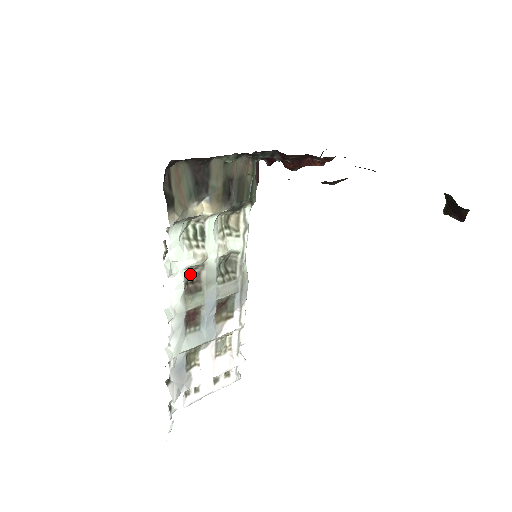
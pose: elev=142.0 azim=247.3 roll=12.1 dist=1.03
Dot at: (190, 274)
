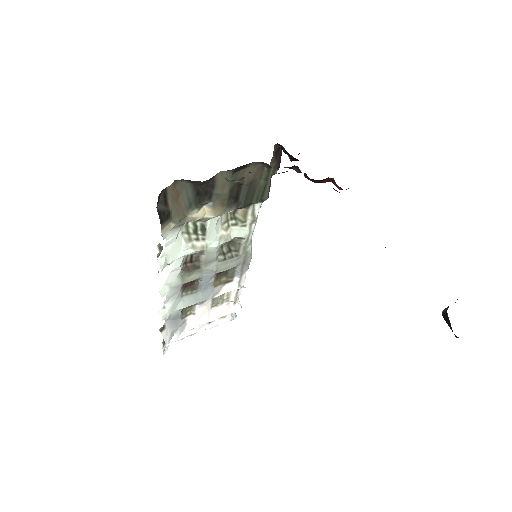
Dot at: (189, 256)
